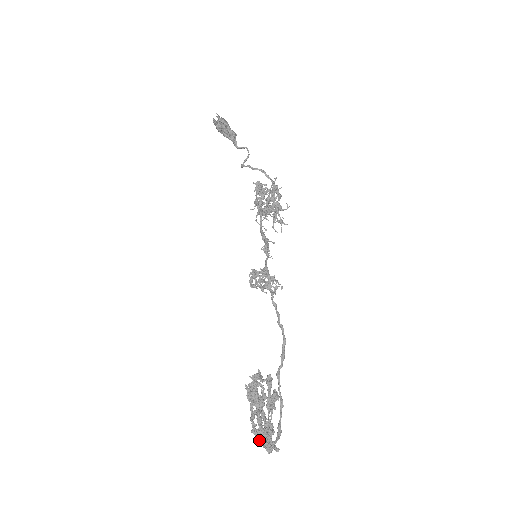
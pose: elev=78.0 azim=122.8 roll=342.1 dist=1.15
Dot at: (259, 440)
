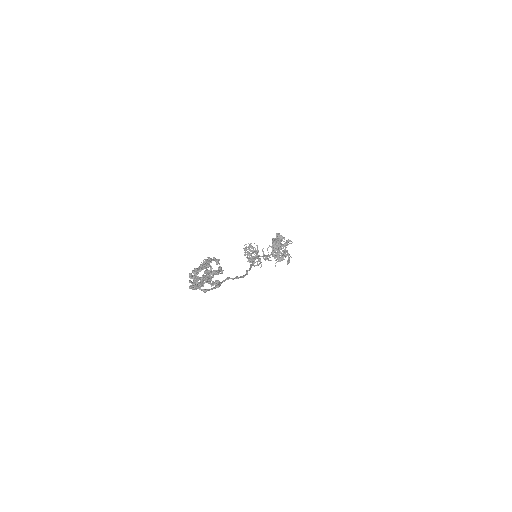
Dot at: (190, 280)
